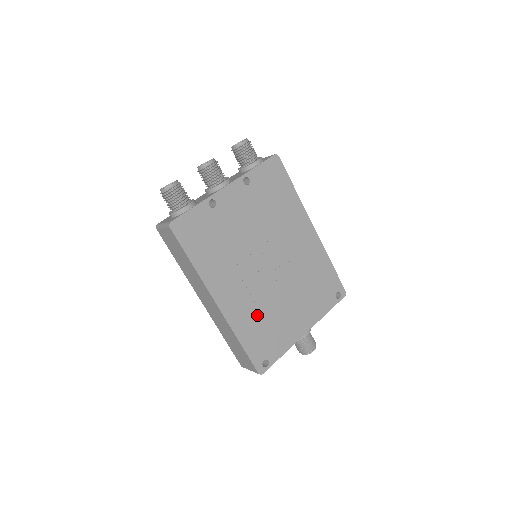
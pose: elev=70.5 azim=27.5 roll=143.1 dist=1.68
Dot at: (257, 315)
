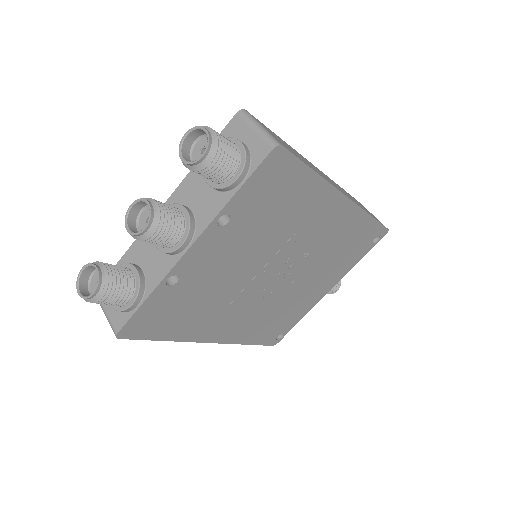
Dot at: (265, 318)
